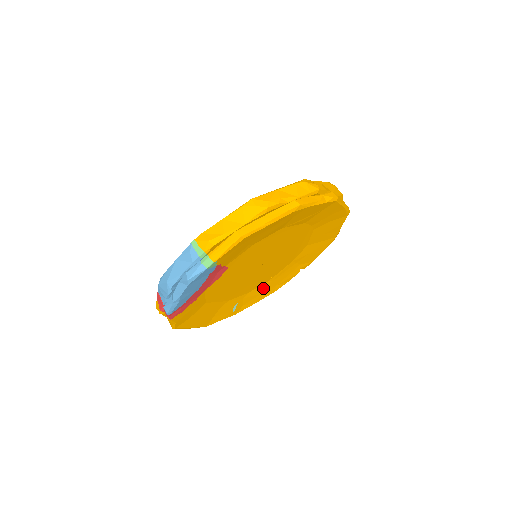
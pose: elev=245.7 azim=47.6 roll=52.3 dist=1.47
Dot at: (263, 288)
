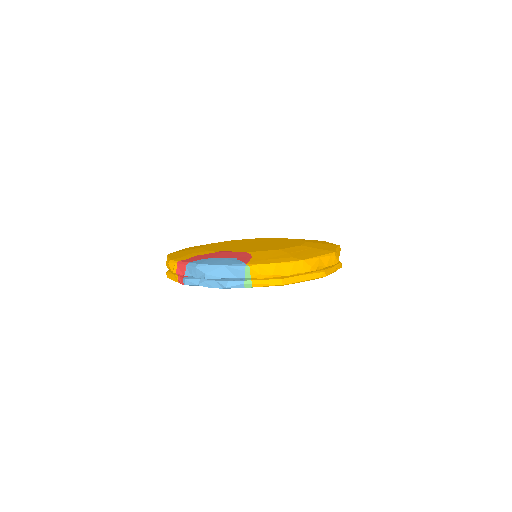
Dot at: occluded
